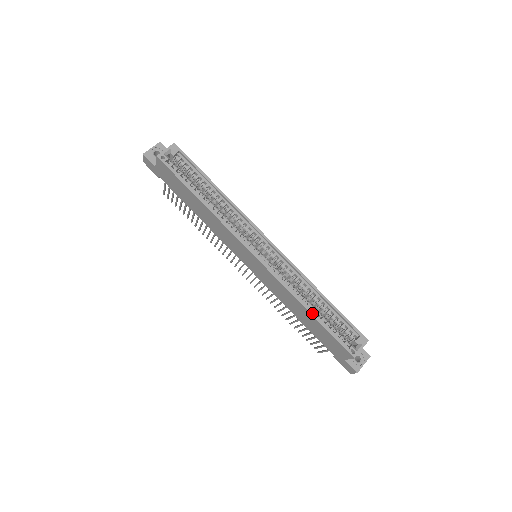
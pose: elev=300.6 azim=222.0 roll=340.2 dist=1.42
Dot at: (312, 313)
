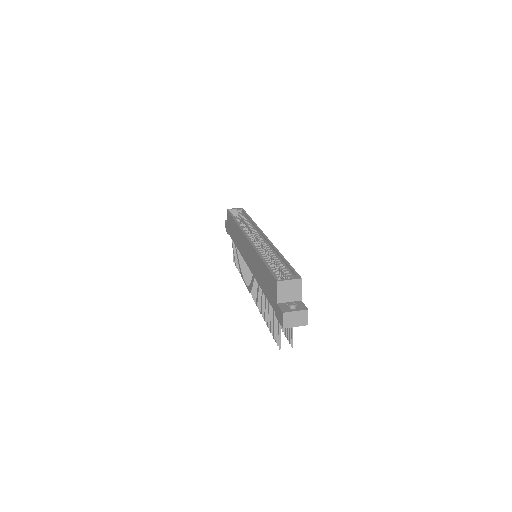
Dot at: (263, 259)
